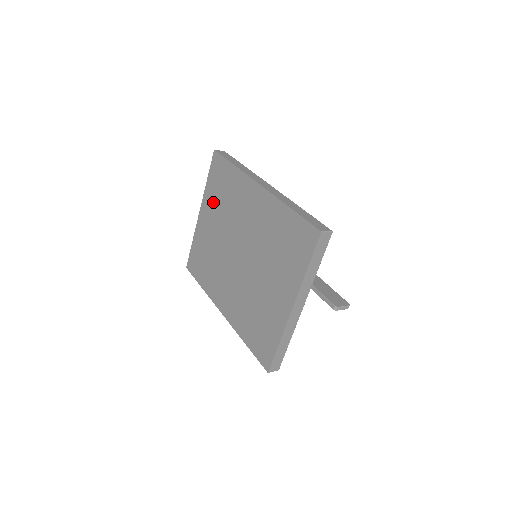
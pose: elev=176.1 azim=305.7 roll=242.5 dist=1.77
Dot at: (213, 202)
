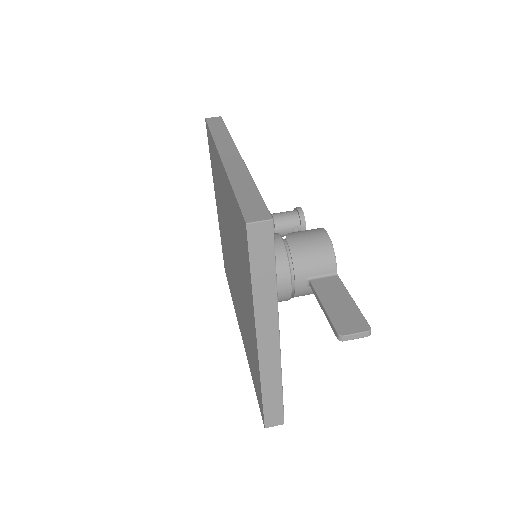
Dot at: occluded
